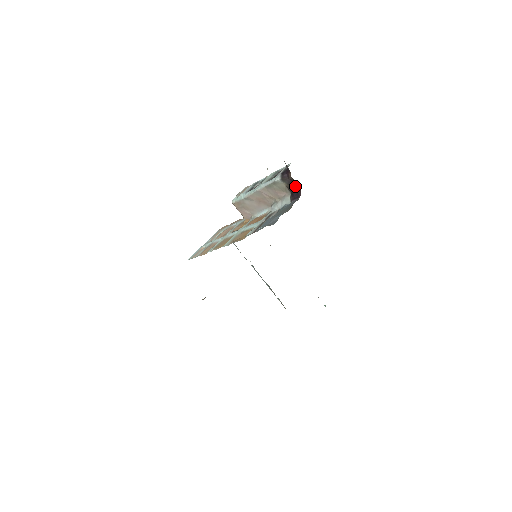
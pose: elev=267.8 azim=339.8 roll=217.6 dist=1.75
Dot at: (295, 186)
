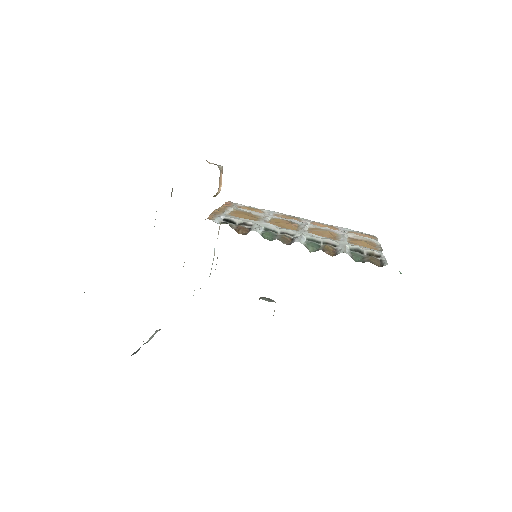
Dot at: occluded
